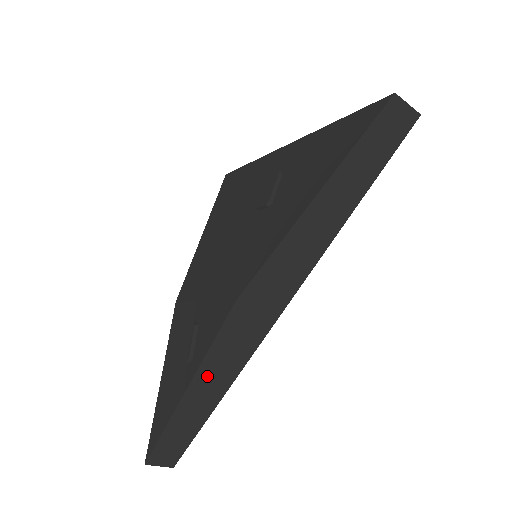
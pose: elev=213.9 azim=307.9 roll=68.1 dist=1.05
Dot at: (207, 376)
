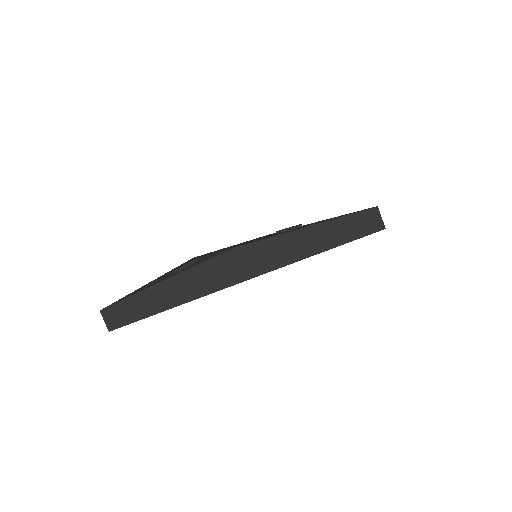
Dot at: (180, 283)
